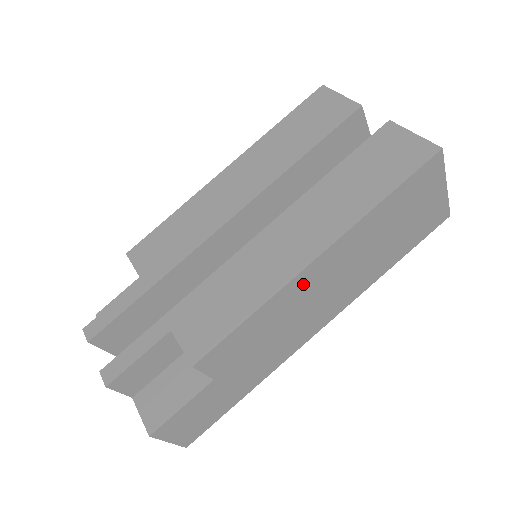
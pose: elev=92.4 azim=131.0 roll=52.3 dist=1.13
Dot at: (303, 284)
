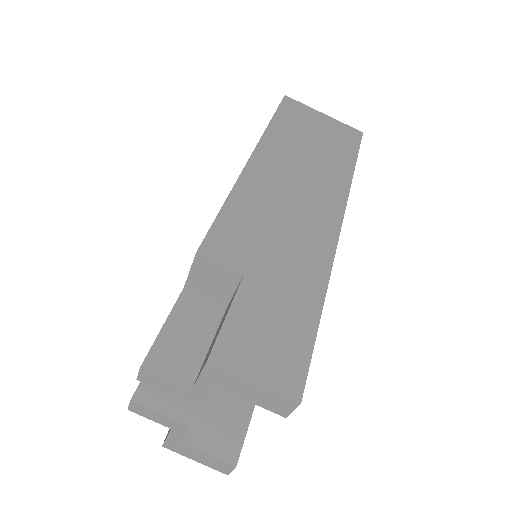
Dot at: (260, 177)
